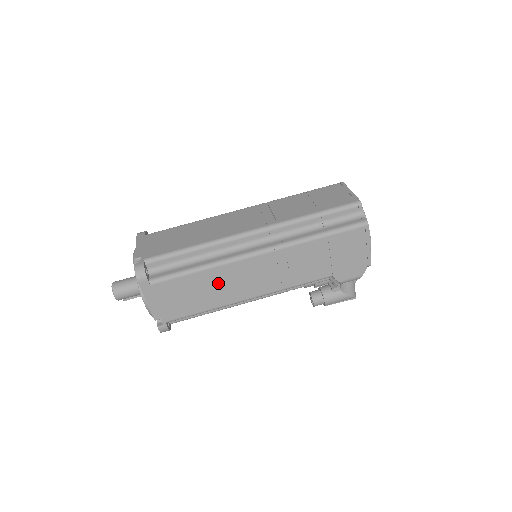
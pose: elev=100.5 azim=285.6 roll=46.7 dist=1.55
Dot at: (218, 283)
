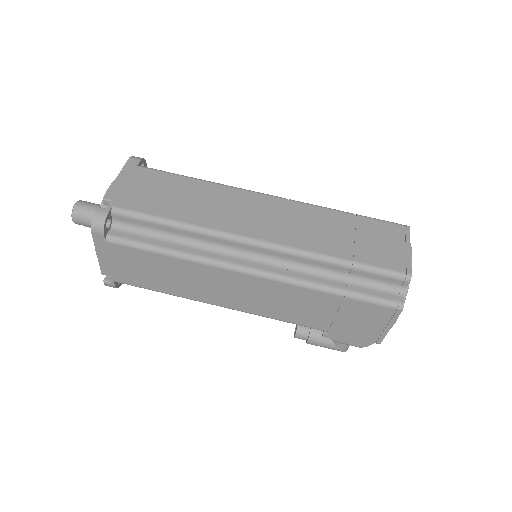
Dot at: (188, 276)
